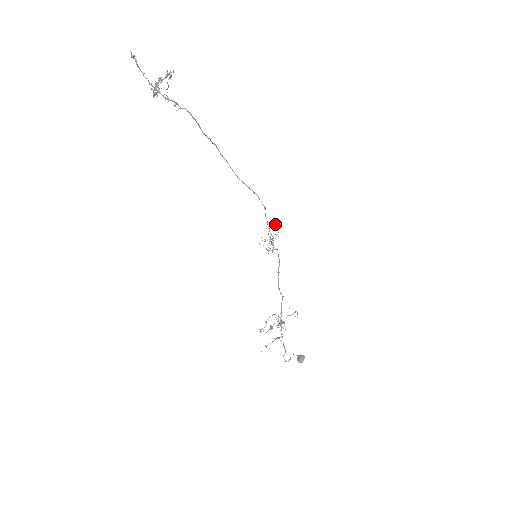
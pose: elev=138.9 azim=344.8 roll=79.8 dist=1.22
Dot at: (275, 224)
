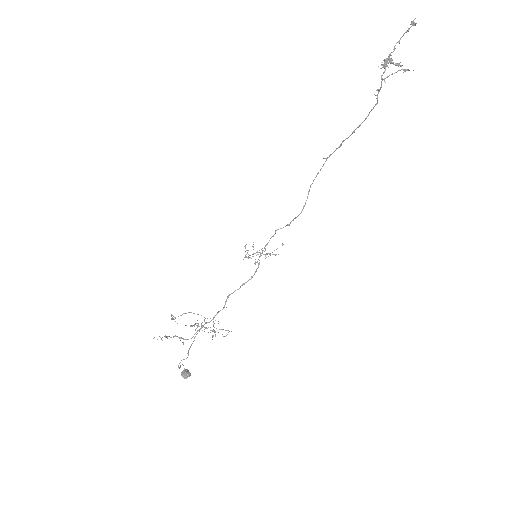
Dot at: (282, 245)
